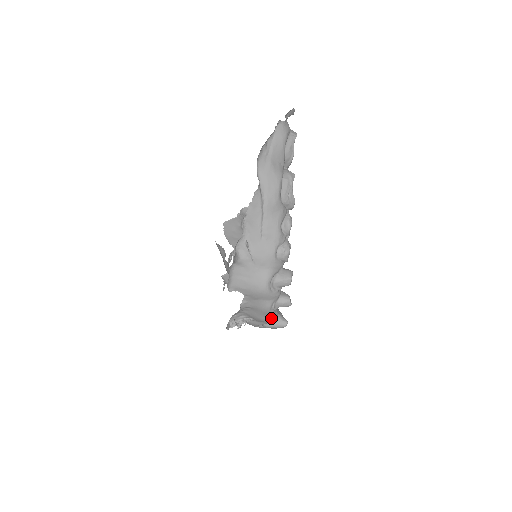
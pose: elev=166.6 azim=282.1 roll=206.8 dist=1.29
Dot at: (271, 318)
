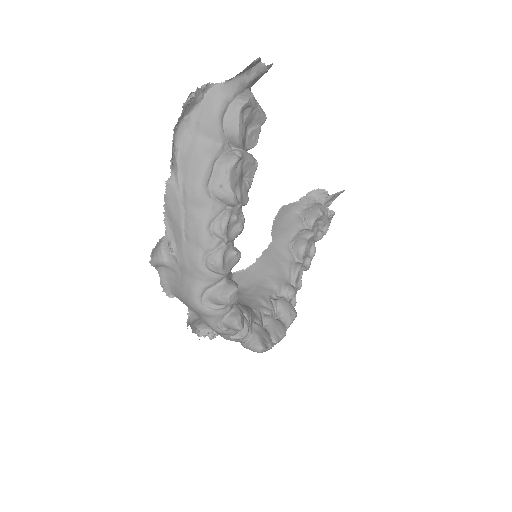
Dot at: (231, 338)
